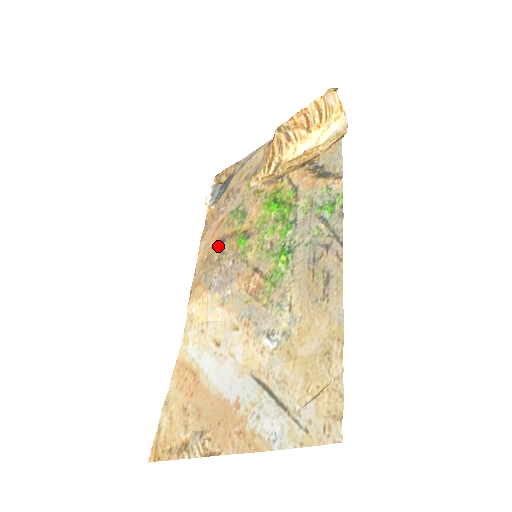
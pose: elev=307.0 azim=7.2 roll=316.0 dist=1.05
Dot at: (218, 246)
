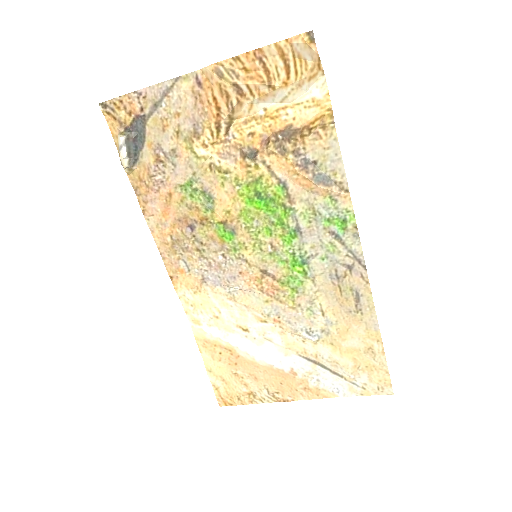
Dot at: (187, 234)
